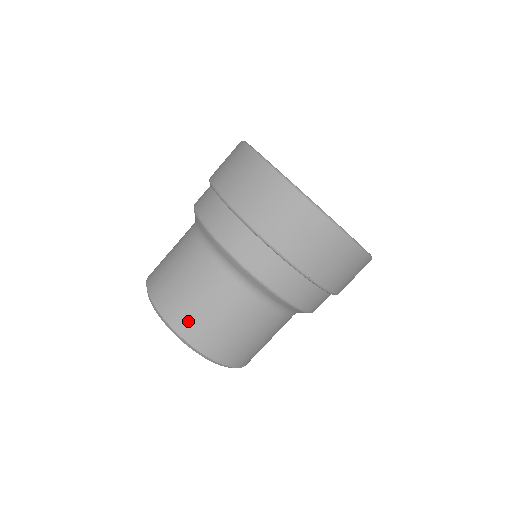
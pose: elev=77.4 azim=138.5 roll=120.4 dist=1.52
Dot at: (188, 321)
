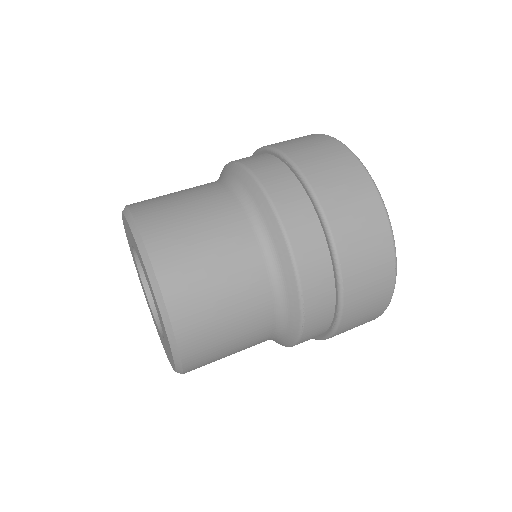
Dot at: occluded
